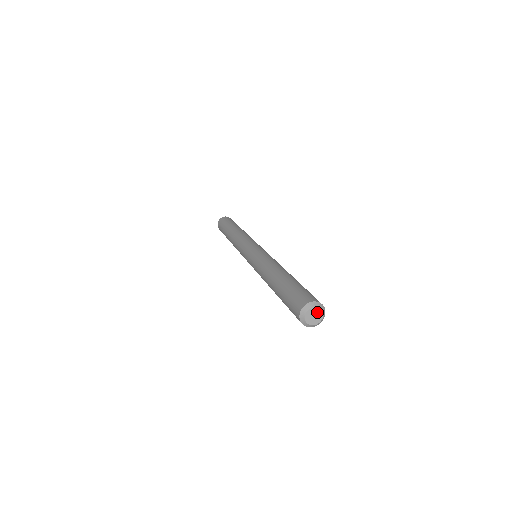
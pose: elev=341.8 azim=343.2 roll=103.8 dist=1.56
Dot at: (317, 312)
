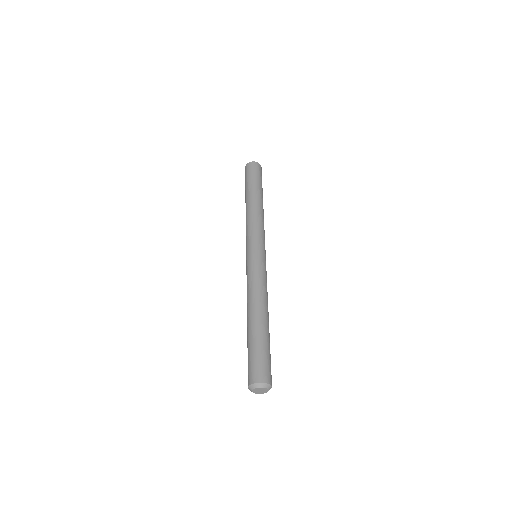
Dot at: (259, 389)
